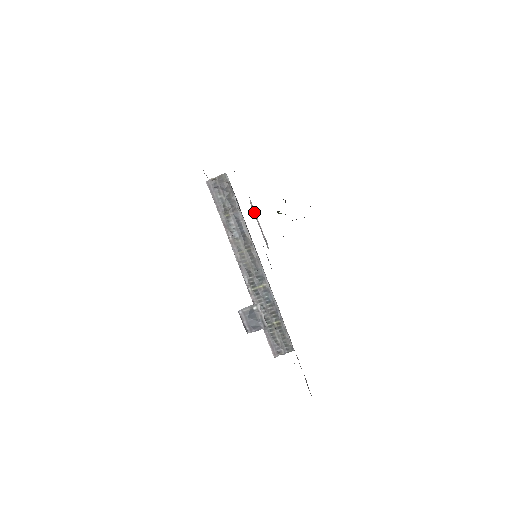
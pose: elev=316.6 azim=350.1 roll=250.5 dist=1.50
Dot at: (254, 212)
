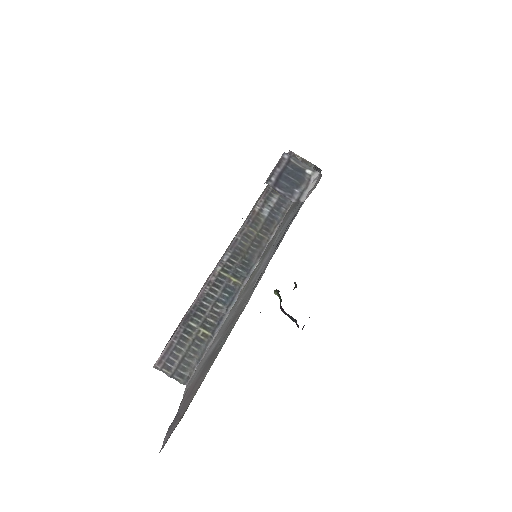
Dot at: occluded
